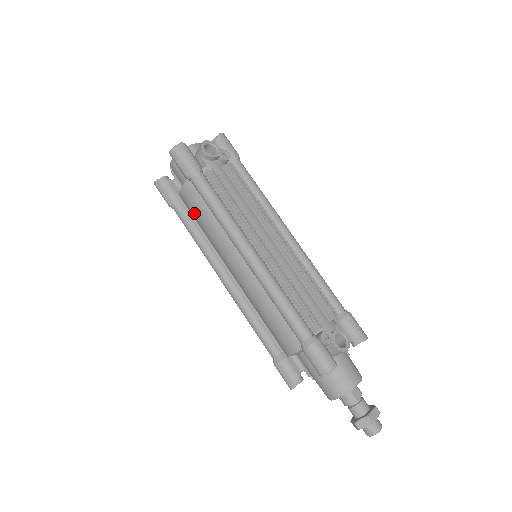
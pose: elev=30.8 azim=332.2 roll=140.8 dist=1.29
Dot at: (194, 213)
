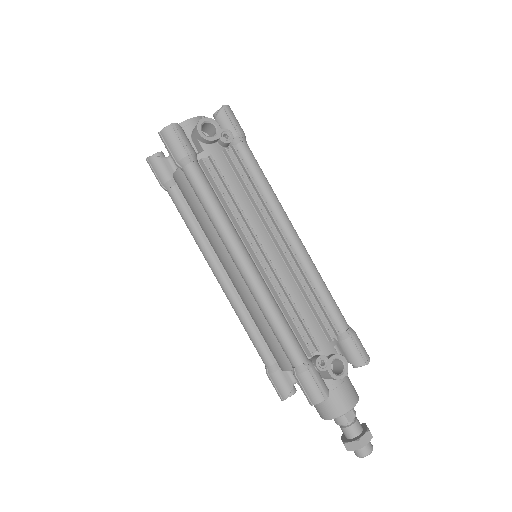
Dot at: (188, 203)
